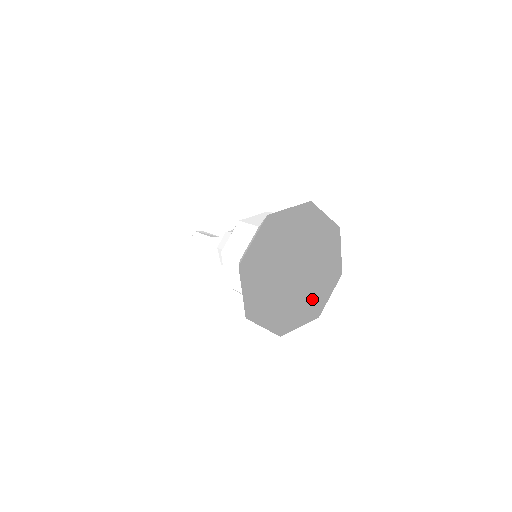
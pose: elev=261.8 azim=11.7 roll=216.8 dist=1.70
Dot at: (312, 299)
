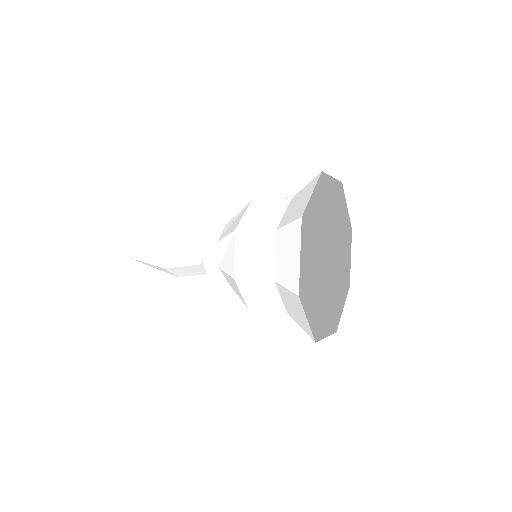
Dot at: (324, 312)
